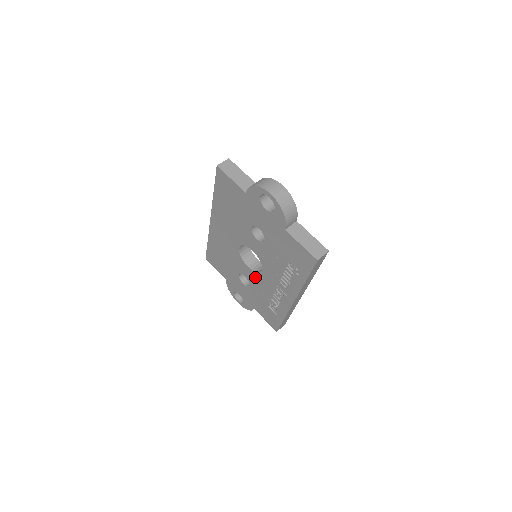
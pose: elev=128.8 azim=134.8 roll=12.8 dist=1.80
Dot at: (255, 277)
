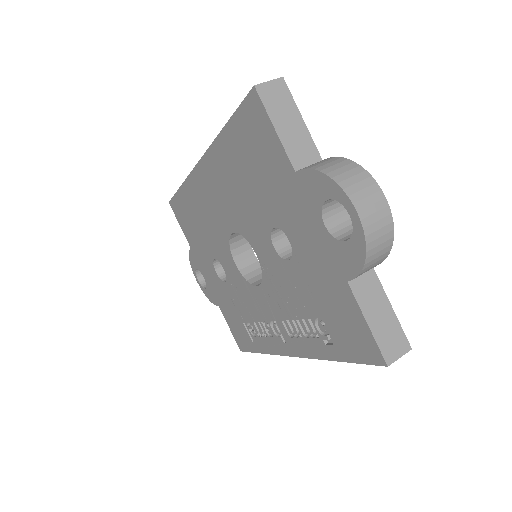
Dot at: (241, 282)
